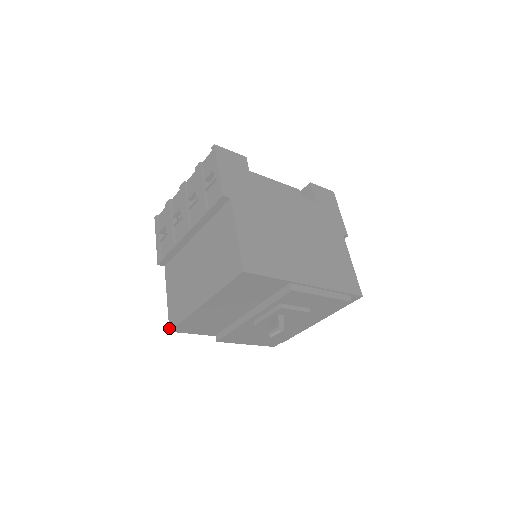
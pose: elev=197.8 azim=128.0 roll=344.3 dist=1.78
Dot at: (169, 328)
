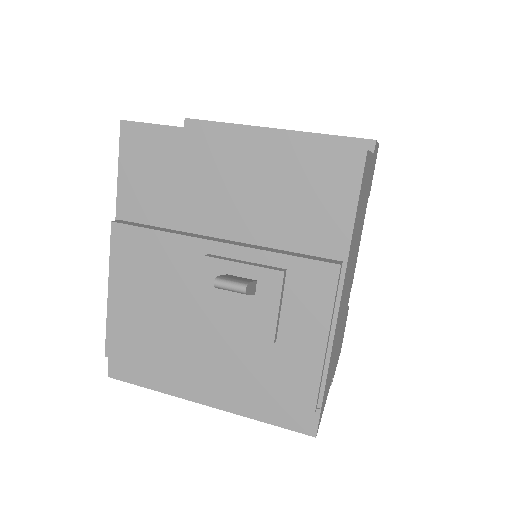
Dot at: (126, 120)
